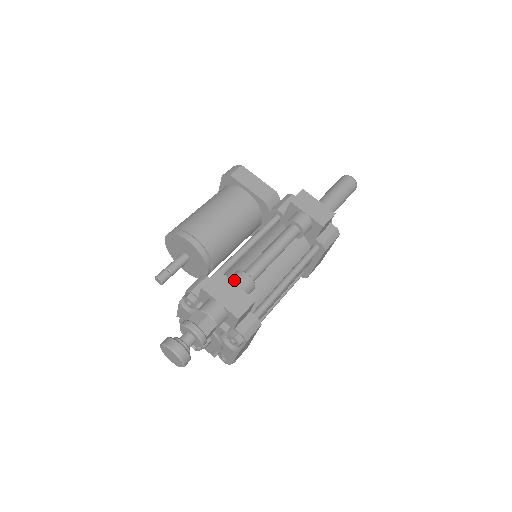
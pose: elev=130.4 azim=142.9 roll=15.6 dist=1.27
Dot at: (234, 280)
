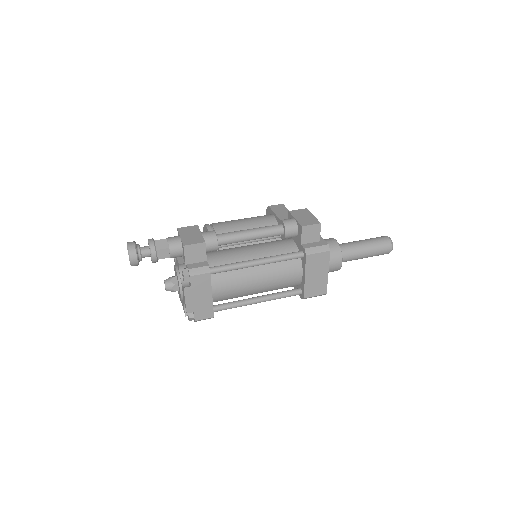
Dot at: (203, 232)
